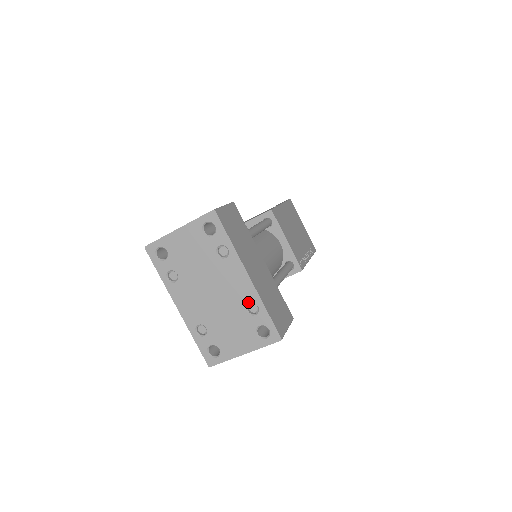
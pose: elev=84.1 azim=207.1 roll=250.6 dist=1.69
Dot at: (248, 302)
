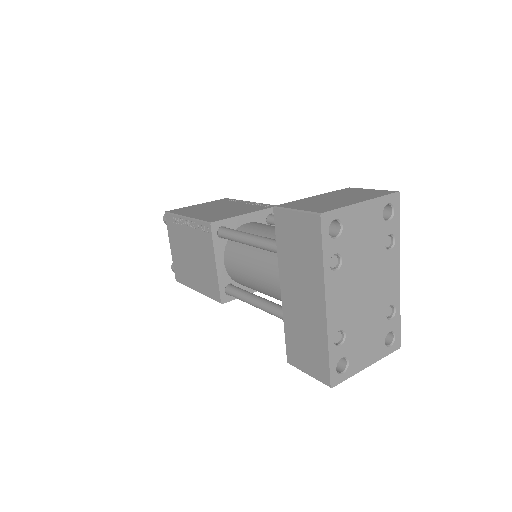
Dot at: (390, 304)
